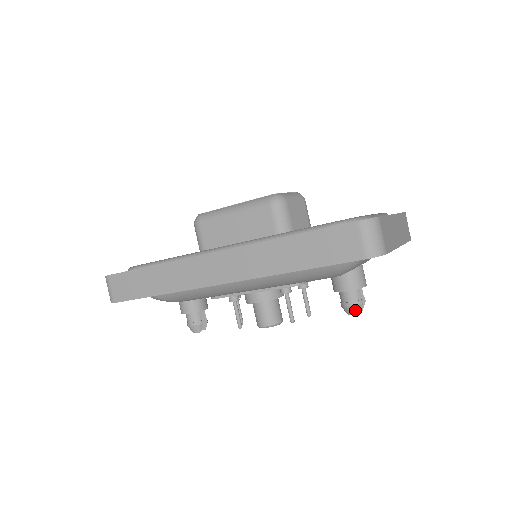
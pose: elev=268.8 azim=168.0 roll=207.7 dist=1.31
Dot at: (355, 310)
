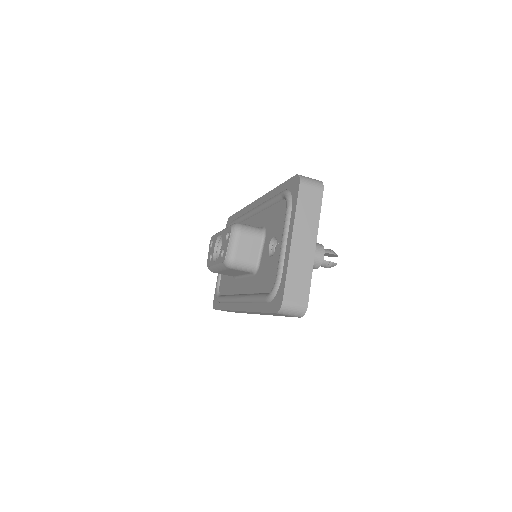
Dot at: occluded
